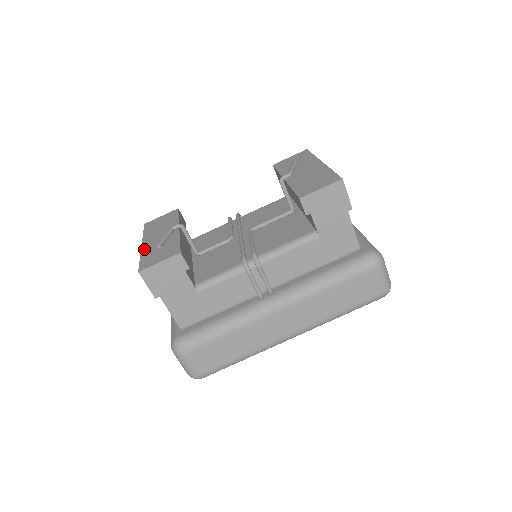
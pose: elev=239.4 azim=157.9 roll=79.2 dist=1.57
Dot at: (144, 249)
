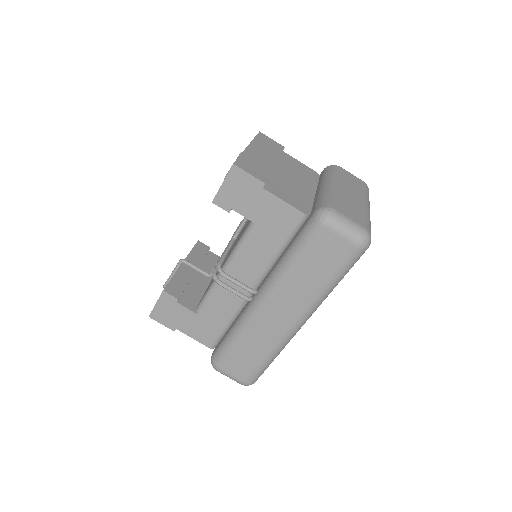
Dot at: occluded
